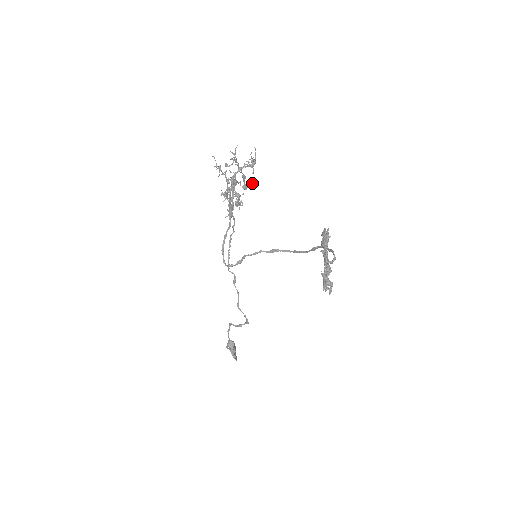
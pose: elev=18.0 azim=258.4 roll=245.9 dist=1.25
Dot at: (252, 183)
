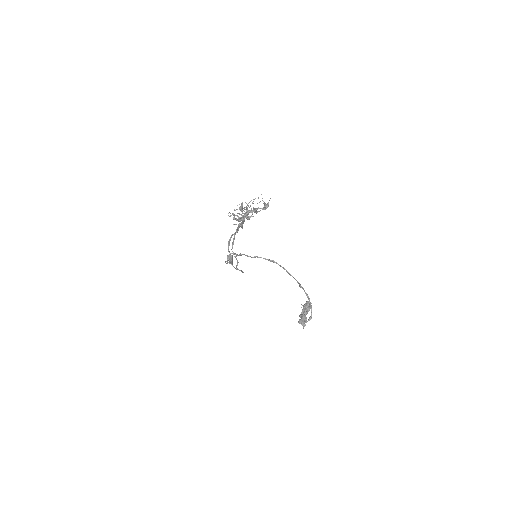
Dot at: occluded
